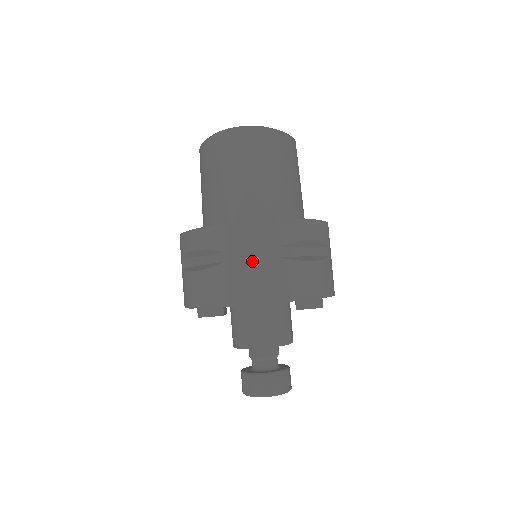
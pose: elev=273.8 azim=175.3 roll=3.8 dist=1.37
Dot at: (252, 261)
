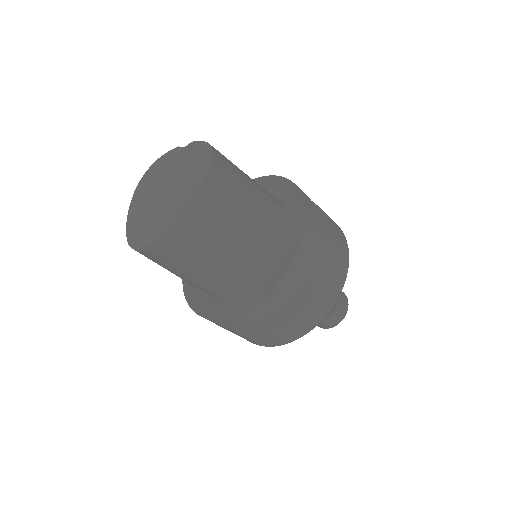
Dot at: (238, 333)
